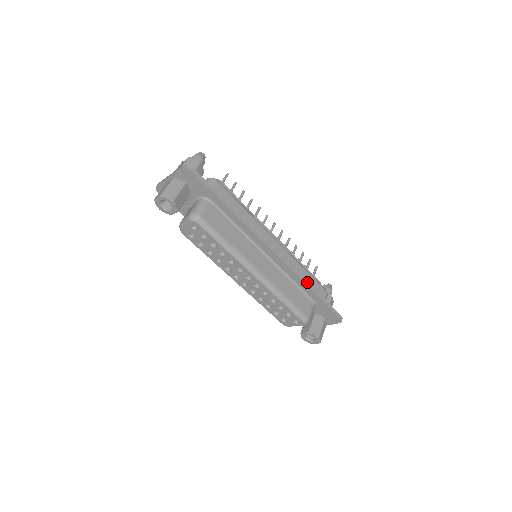
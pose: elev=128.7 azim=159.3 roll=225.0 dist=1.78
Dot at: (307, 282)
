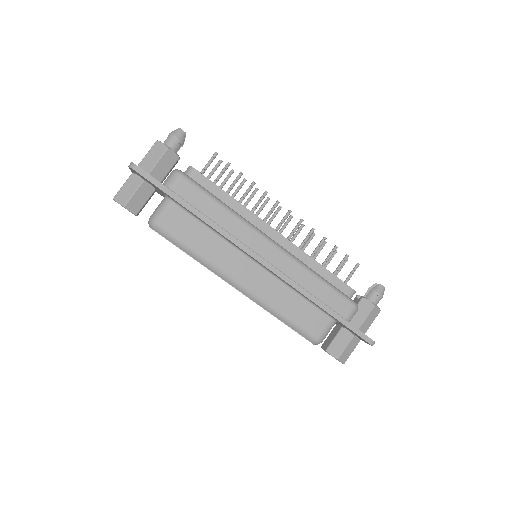
Dot at: (315, 298)
